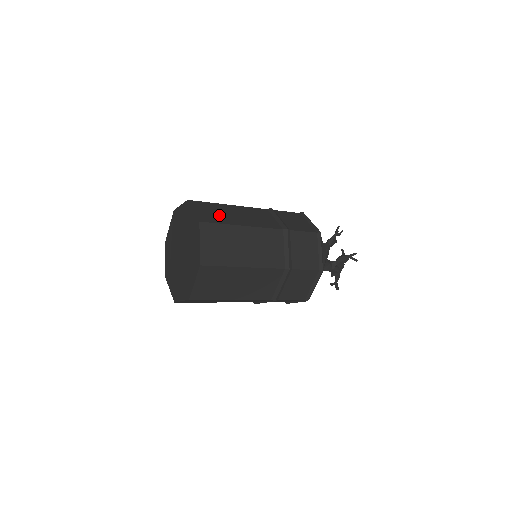
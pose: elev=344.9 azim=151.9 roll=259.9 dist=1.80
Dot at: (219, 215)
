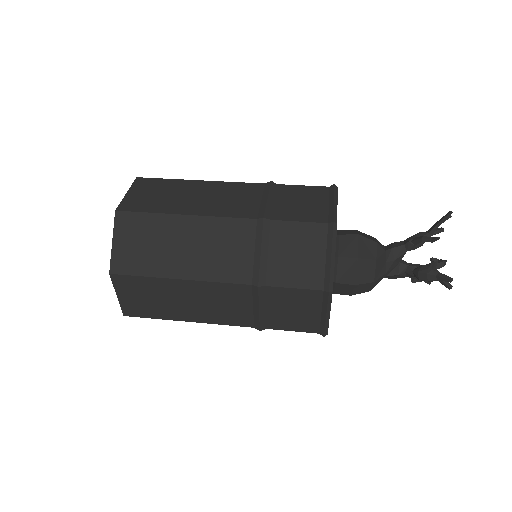
Dot at: (149, 251)
